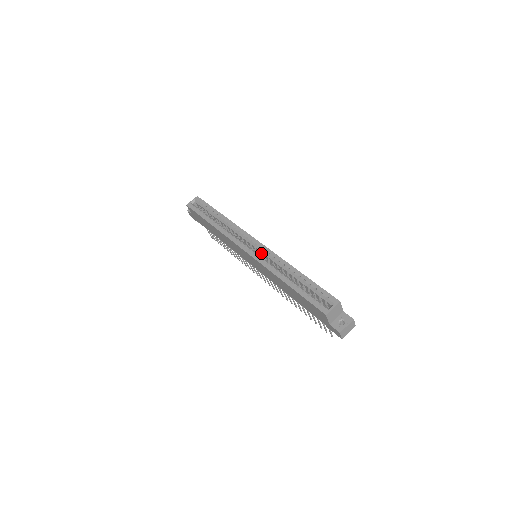
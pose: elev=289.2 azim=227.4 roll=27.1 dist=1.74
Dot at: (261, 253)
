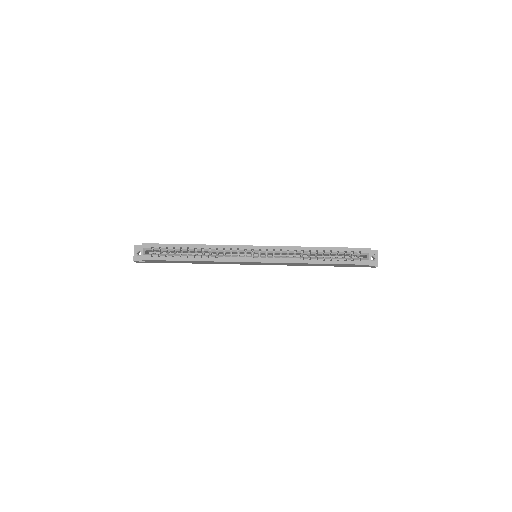
Dot at: (269, 253)
